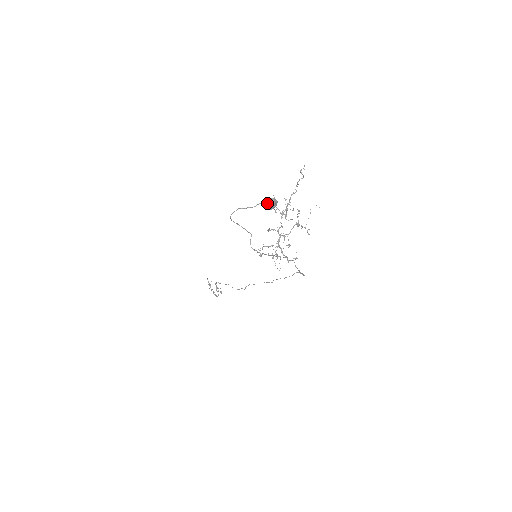
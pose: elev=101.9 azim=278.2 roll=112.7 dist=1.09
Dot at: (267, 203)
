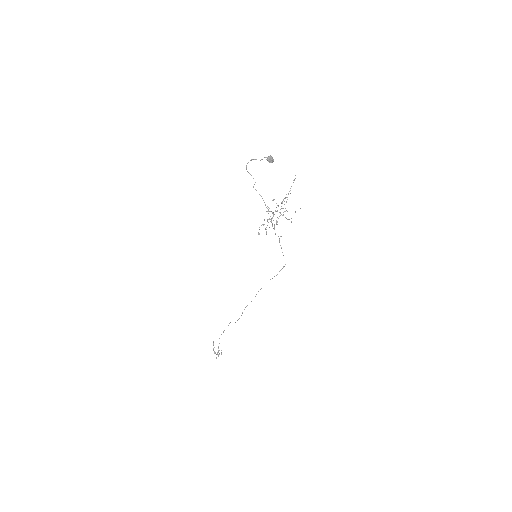
Dot at: (268, 157)
